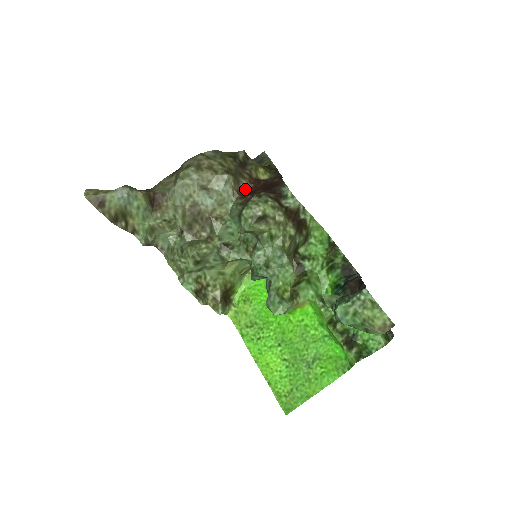
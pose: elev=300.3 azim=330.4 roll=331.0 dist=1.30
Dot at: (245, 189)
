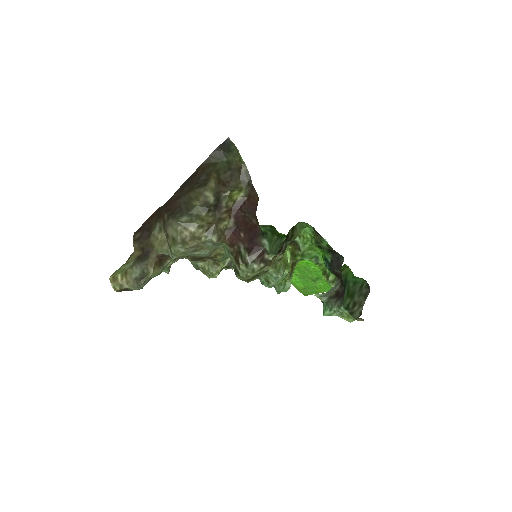
Dot at: (229, 228)
